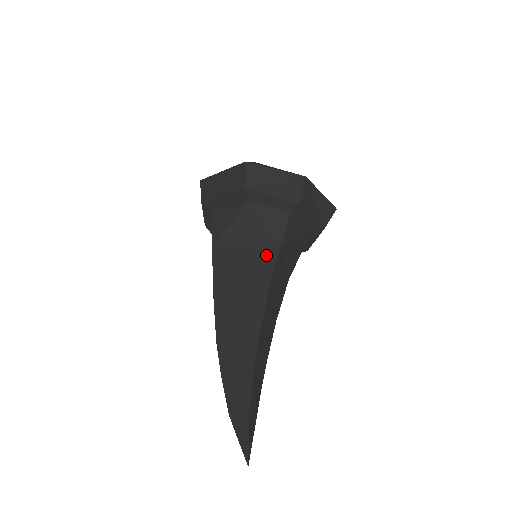
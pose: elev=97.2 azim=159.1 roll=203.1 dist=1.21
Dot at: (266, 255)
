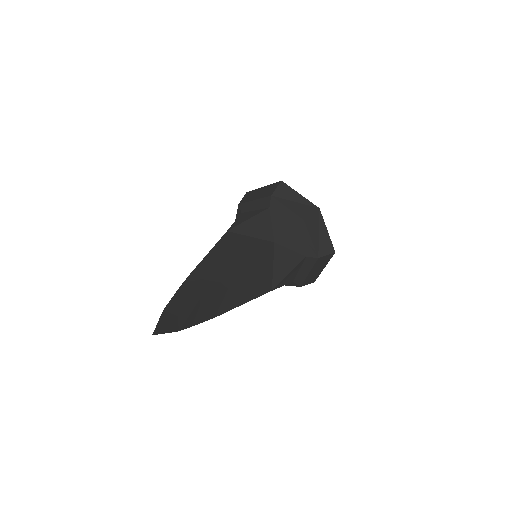
Dot at: (261, 244)
